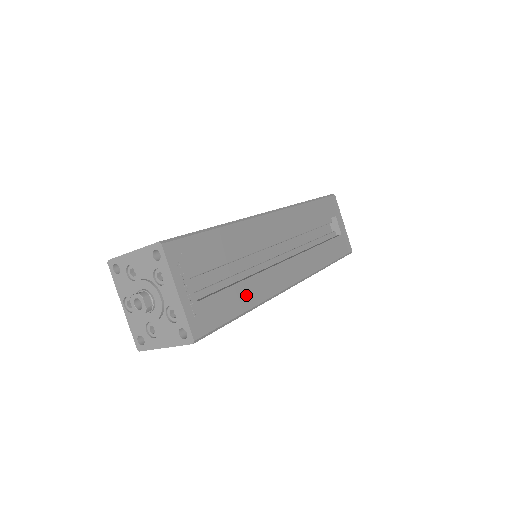
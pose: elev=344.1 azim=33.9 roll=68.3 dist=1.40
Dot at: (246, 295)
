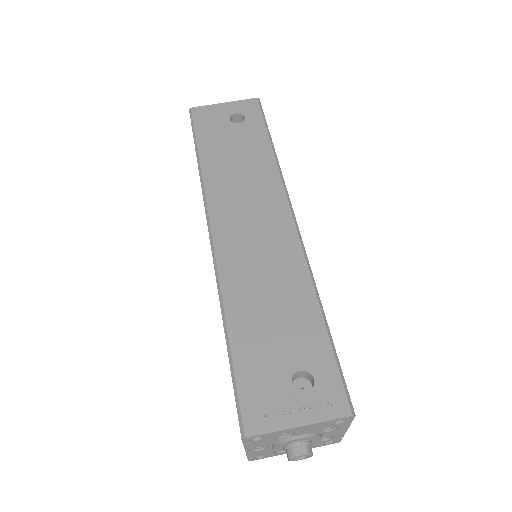
Dot at: occluded
